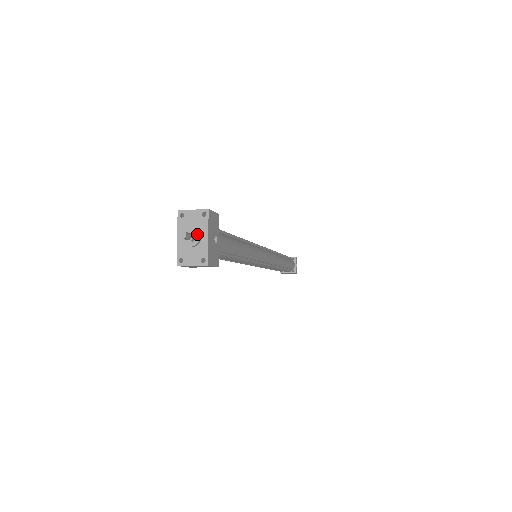
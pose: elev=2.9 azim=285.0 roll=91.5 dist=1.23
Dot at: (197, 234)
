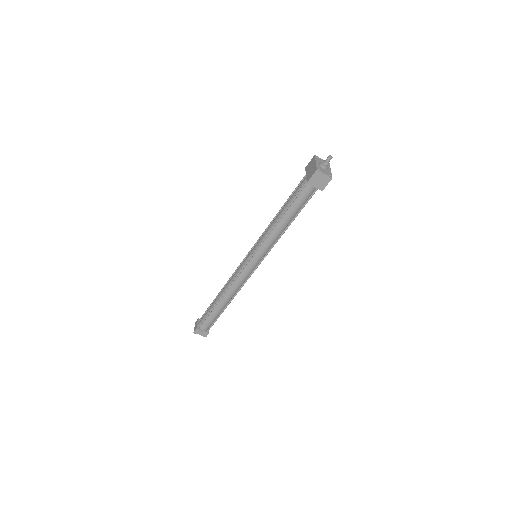
Dot at: occluded
